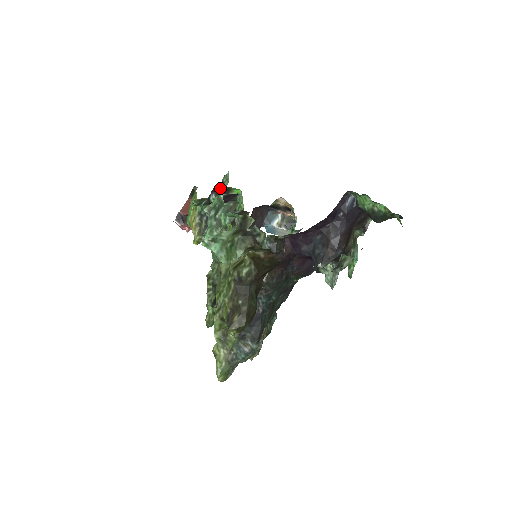
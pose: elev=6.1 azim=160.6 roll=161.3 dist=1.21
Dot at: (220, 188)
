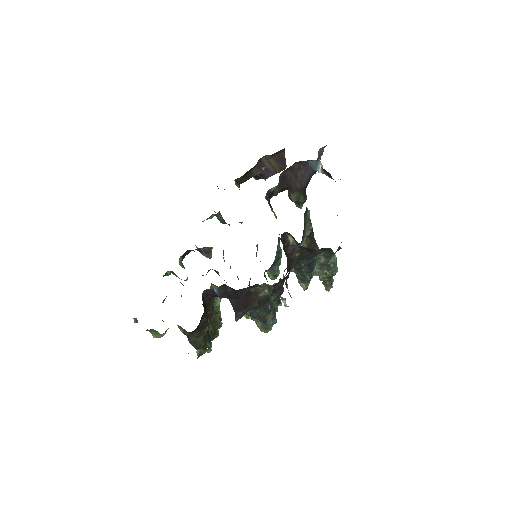
Dot at: occluded
